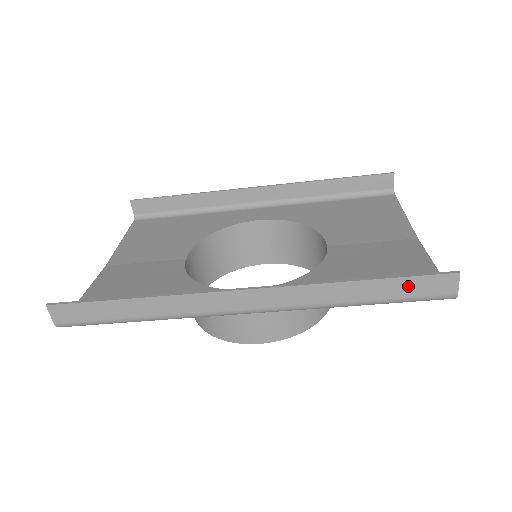
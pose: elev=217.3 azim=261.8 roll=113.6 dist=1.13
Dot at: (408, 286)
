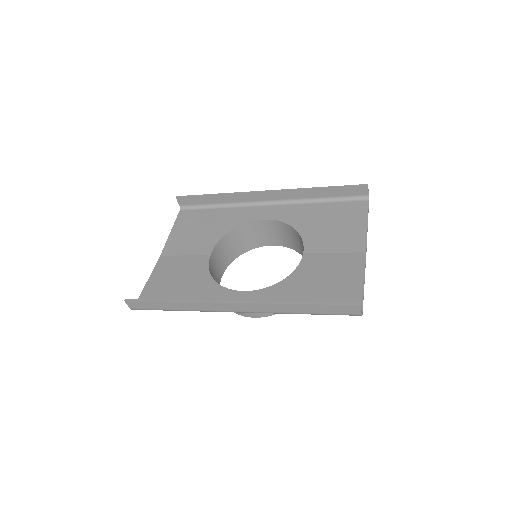
Dot at: (330, 309)
